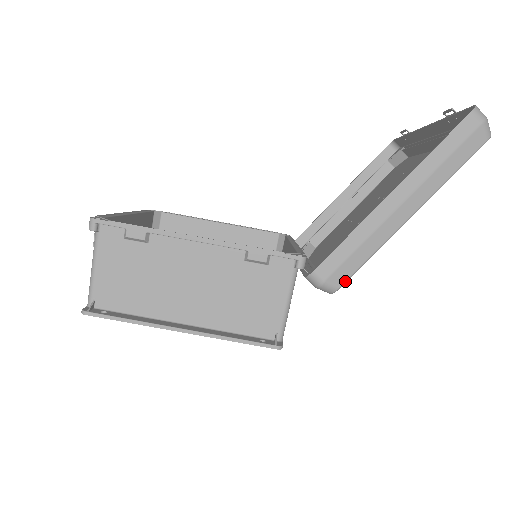
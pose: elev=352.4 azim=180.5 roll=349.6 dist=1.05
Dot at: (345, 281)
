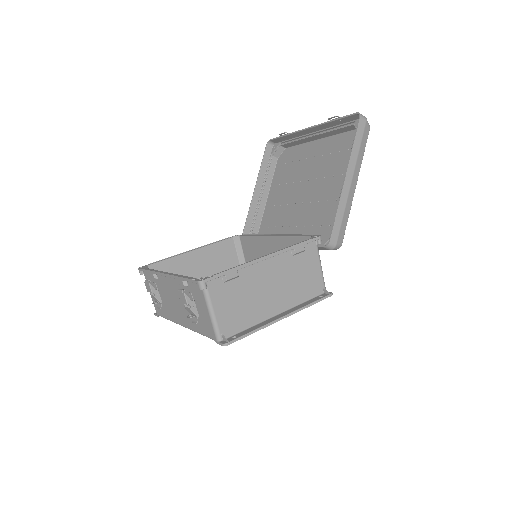
Dot at: (343, 238)
